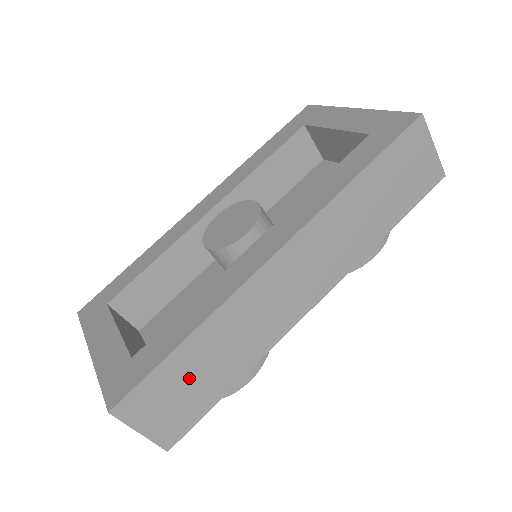
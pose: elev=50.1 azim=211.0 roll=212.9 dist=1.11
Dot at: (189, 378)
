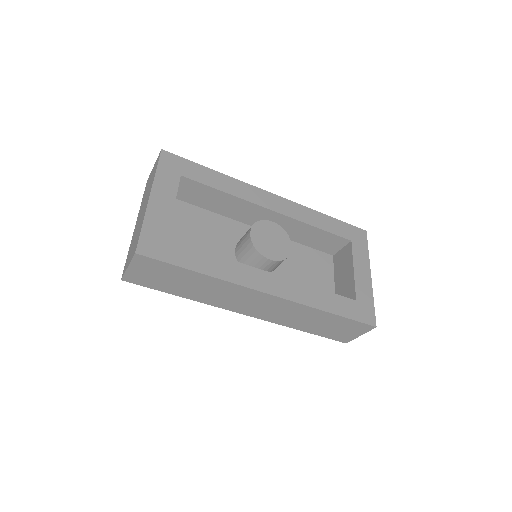
Dot at: (174, 278)
